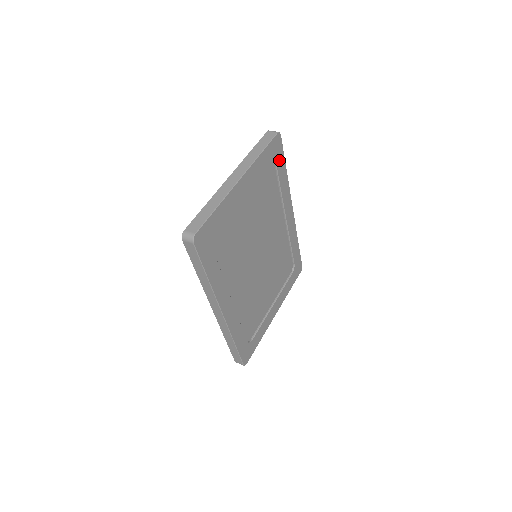
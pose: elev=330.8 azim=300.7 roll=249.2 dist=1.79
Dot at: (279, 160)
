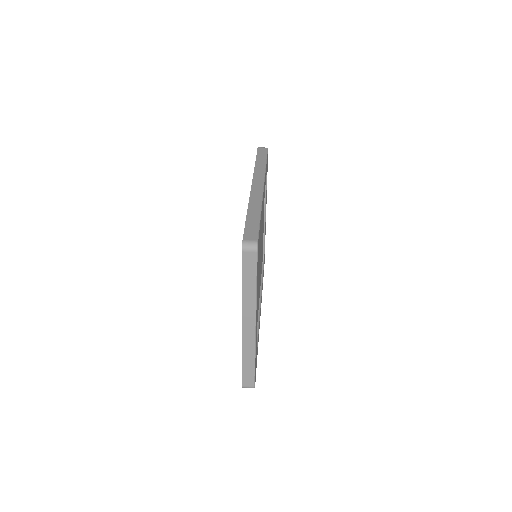
Dot at: (259, 238)
